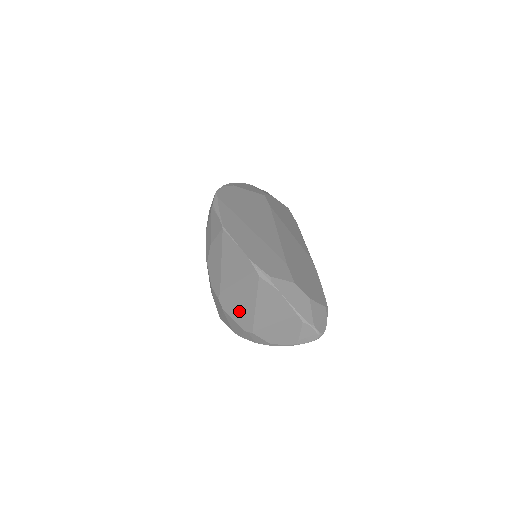
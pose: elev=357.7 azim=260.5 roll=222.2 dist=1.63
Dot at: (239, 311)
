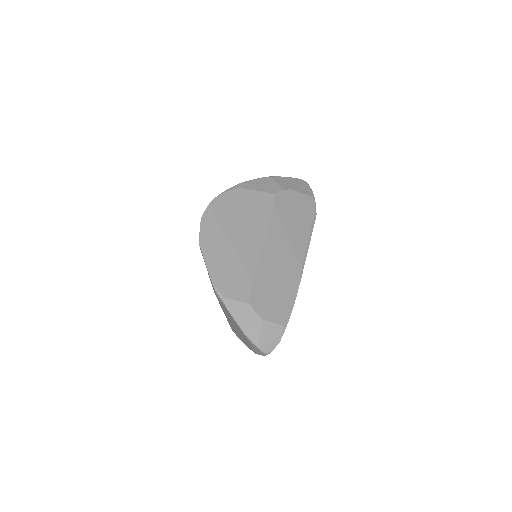
Dot at: occluded
